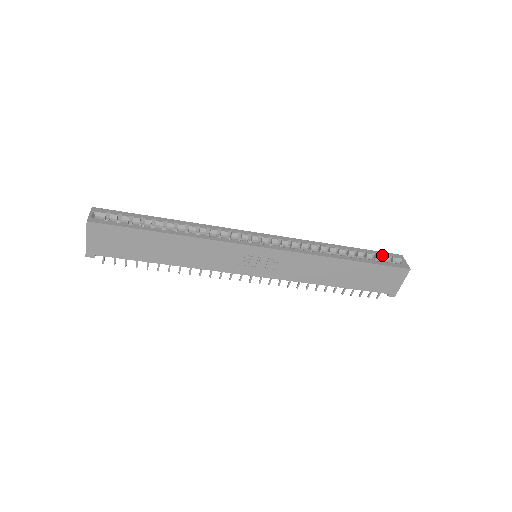
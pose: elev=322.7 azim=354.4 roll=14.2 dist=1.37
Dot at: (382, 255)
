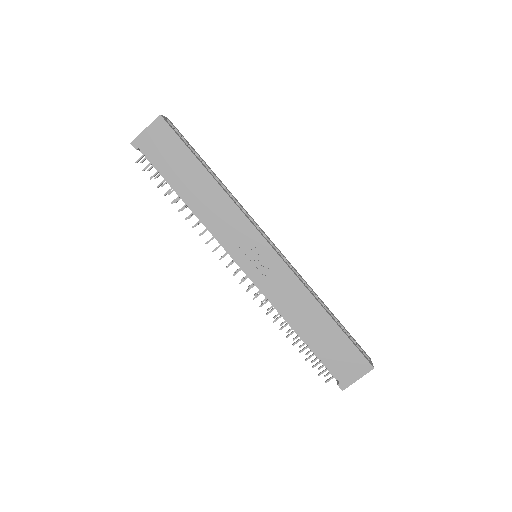
Dot at: (355, 342)
